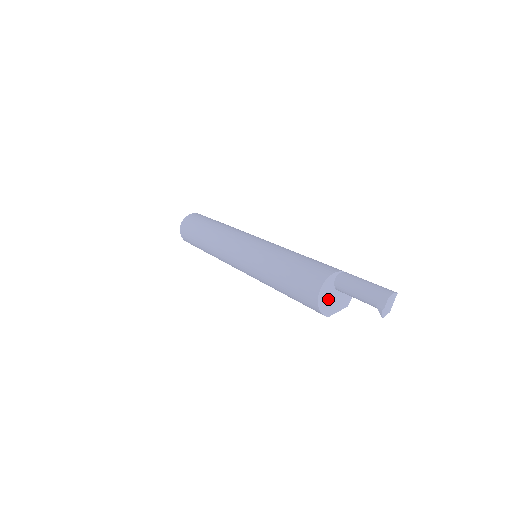
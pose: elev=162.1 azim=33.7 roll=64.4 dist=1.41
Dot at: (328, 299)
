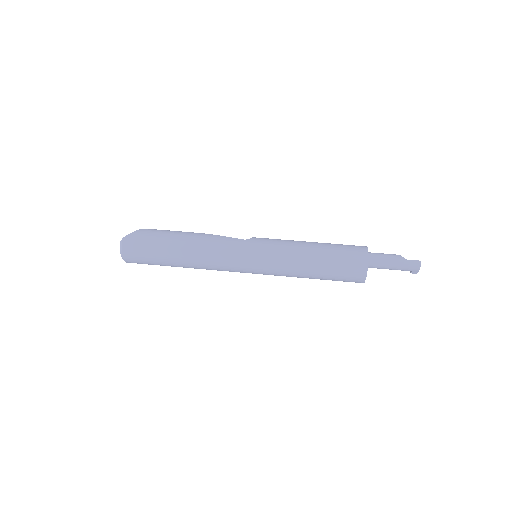
Dot at: occluded
